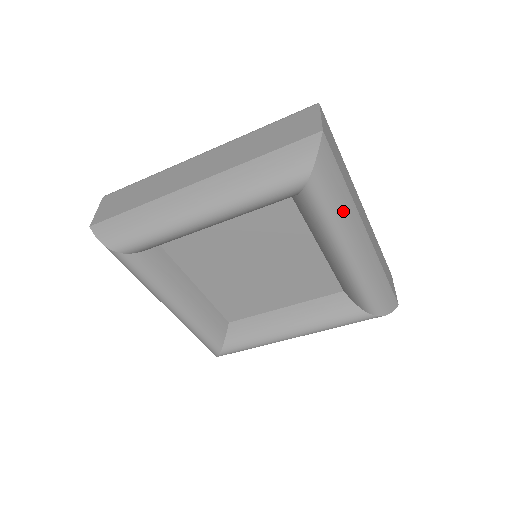
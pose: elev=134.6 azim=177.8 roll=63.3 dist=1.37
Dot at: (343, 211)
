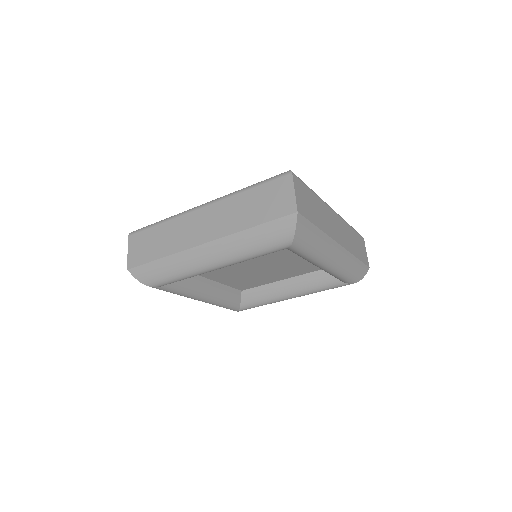
Dot at: (319, 247)
